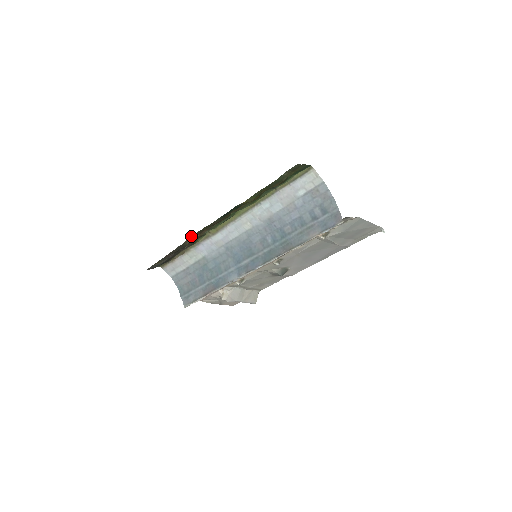
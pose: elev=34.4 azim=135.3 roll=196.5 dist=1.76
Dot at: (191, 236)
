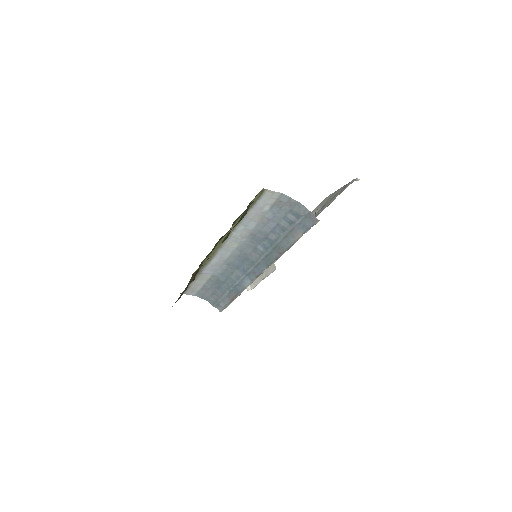
Dot at: (192, 275)
